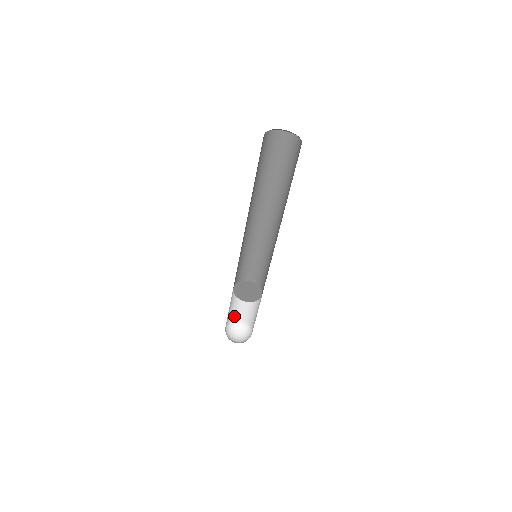
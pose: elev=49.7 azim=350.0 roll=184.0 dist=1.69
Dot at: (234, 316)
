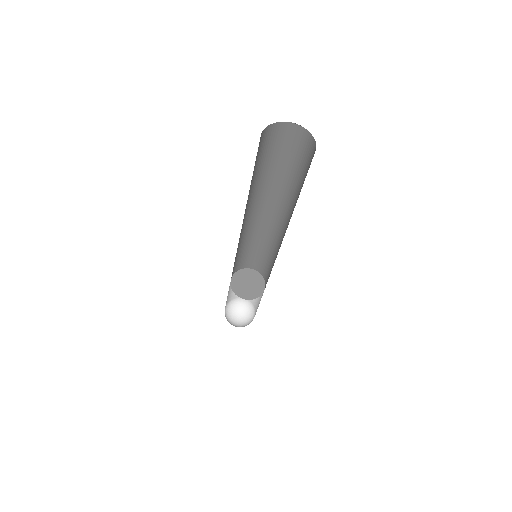
Dot at: occluded
